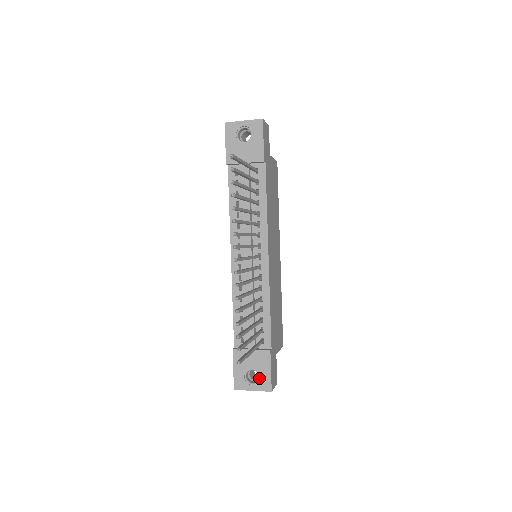
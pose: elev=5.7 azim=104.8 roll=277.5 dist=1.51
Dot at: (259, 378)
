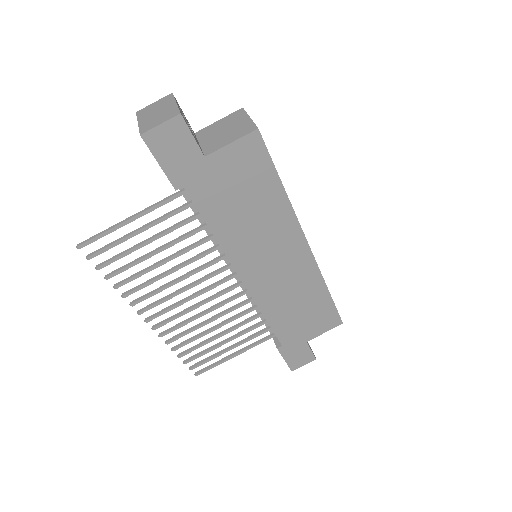
Dot at: occluded
